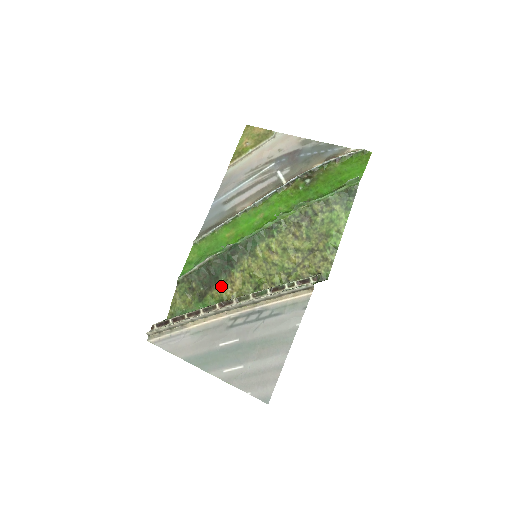
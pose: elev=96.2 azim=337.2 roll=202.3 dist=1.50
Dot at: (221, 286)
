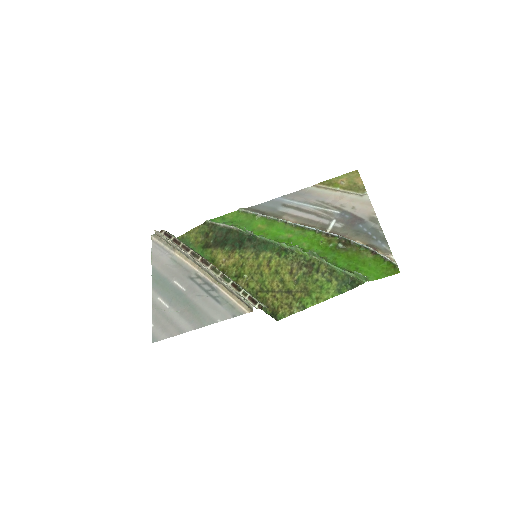
Dot at: (222, 252)
